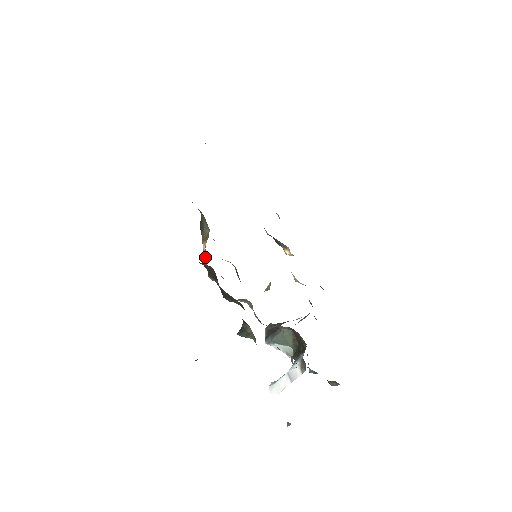
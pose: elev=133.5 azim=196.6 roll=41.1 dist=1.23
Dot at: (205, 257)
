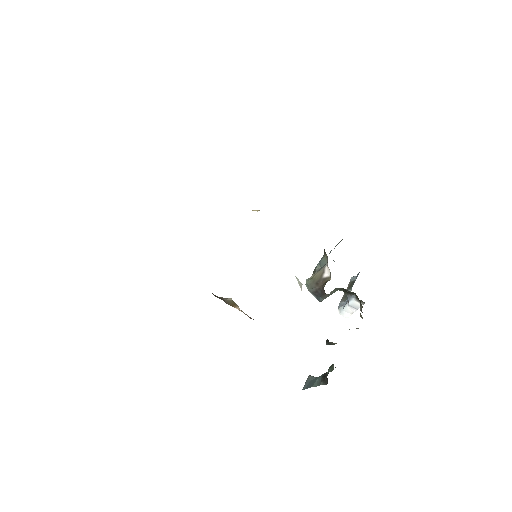
Dot at: occluded
